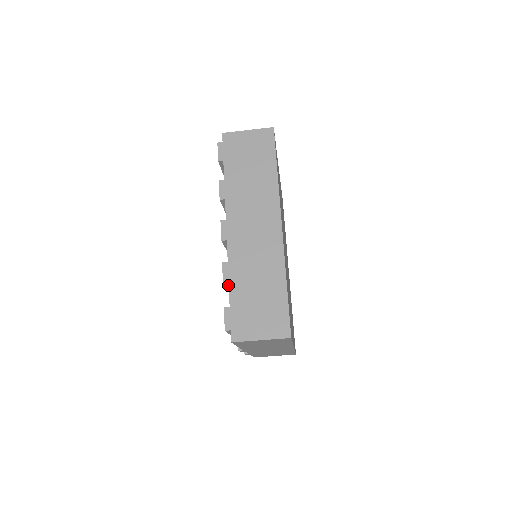
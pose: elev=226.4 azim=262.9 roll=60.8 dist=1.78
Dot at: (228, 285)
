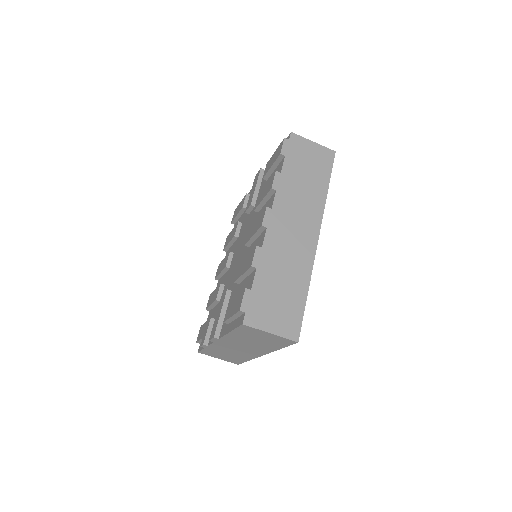
Dot at: (253, 269)
